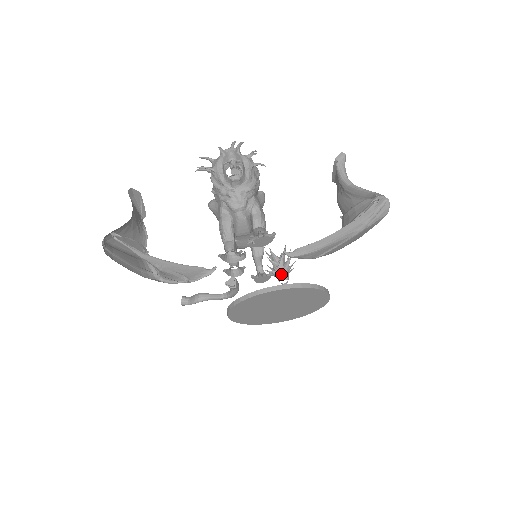
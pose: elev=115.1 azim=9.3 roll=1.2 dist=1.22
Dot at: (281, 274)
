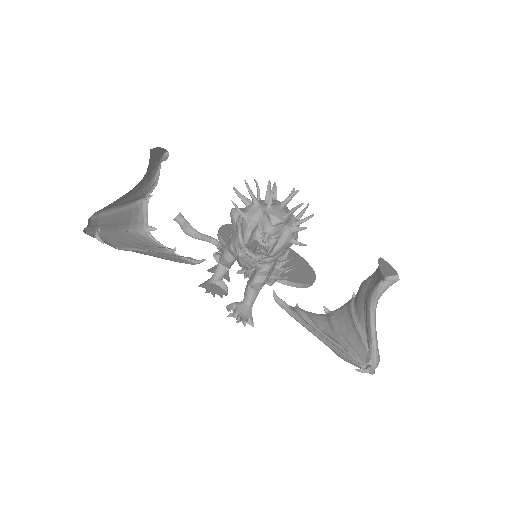
Dot at: (268, 280)
